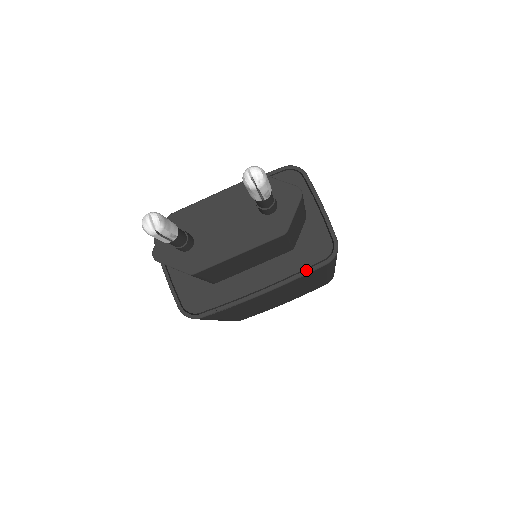
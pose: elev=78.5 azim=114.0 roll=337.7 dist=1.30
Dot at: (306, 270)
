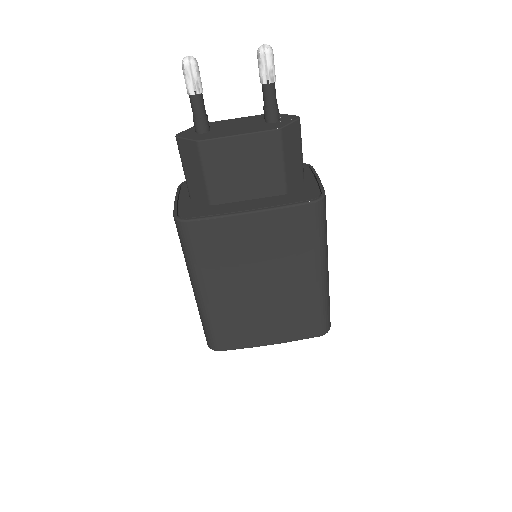
Dot at: (292, 203)
